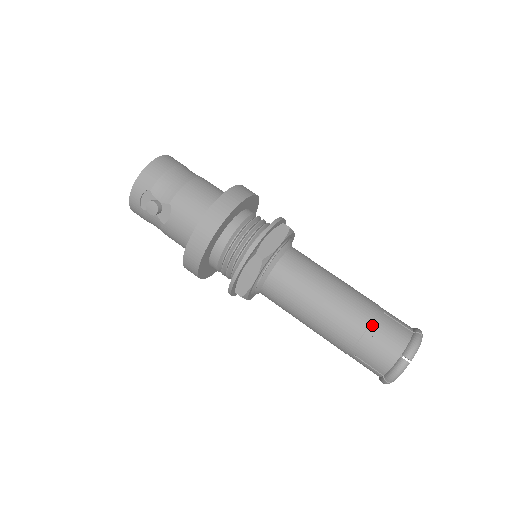
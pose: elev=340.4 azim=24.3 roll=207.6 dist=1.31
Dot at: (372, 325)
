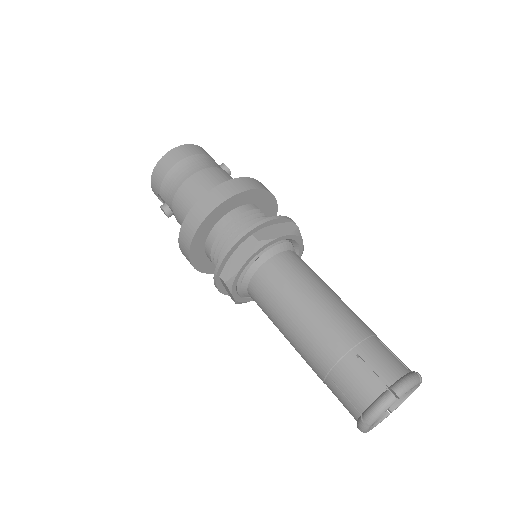
Dot at: (333, 370)
